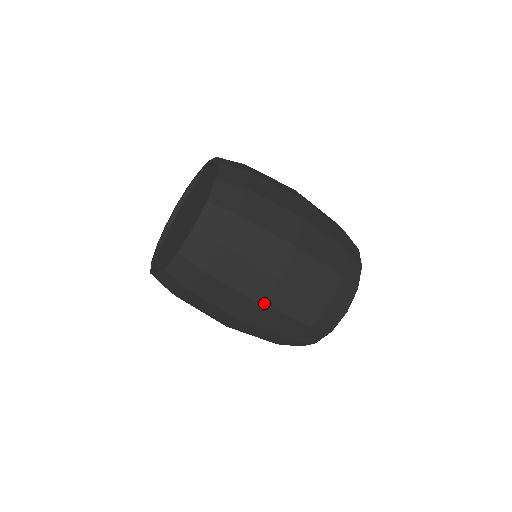
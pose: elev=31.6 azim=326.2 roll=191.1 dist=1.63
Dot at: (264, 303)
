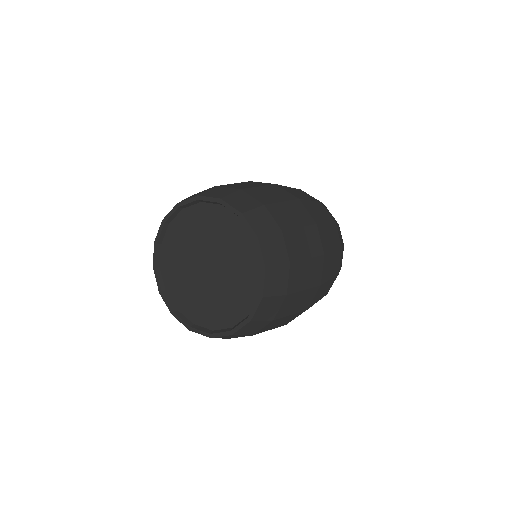
Dot at: occluded
